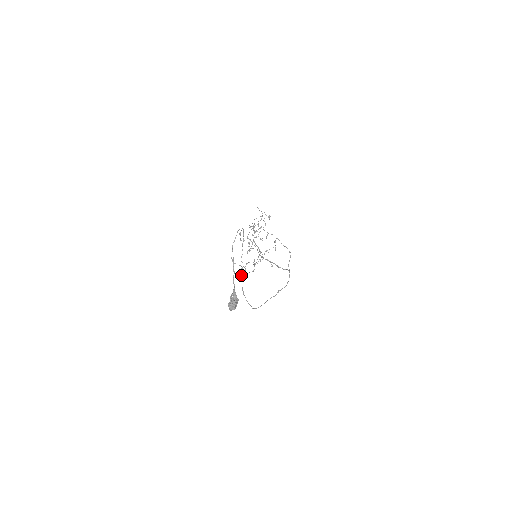
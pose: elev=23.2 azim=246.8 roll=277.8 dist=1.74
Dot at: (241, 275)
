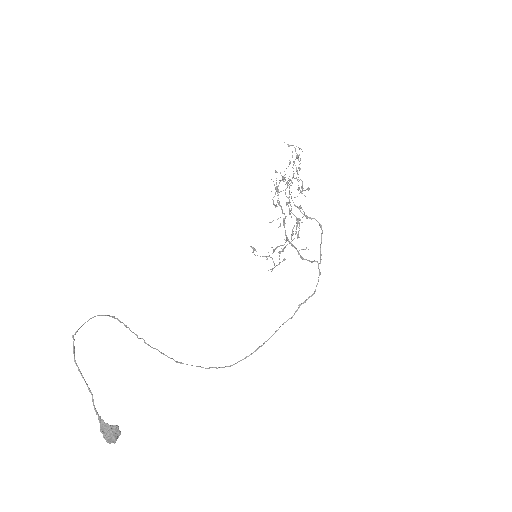
Dot at: (161, 352)
